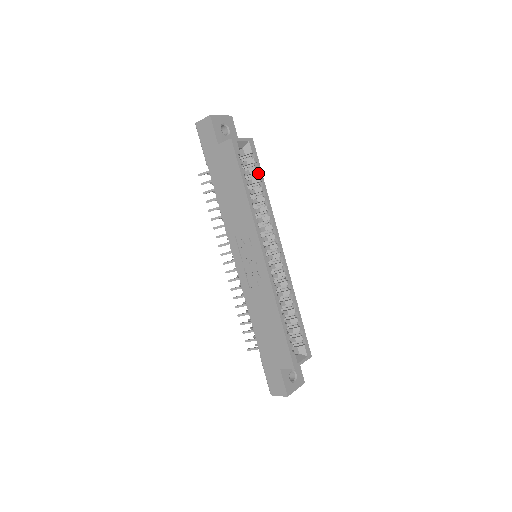
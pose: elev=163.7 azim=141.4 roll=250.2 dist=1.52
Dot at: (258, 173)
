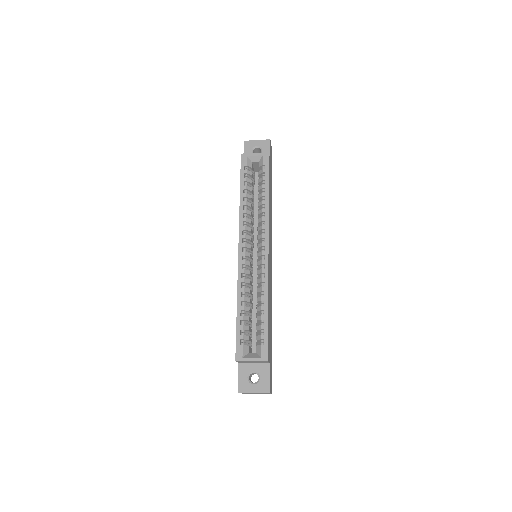
Dot at: (265, 181)
